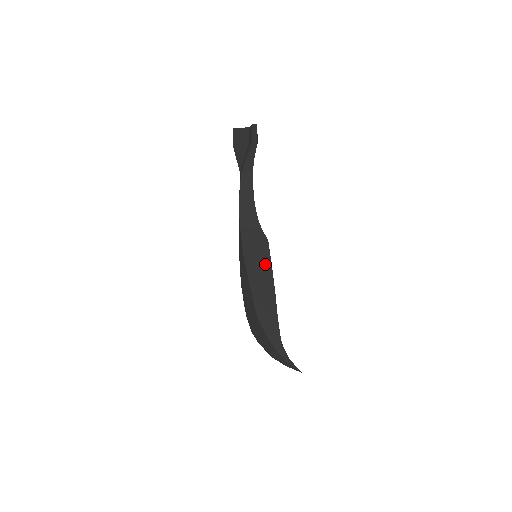
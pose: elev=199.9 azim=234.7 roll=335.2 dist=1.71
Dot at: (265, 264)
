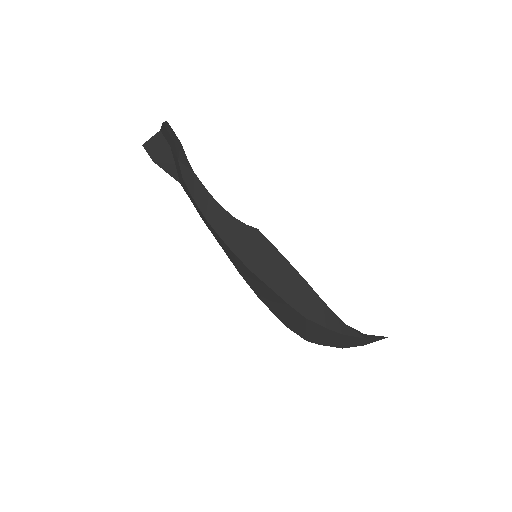
Dot at: (272, 256)
